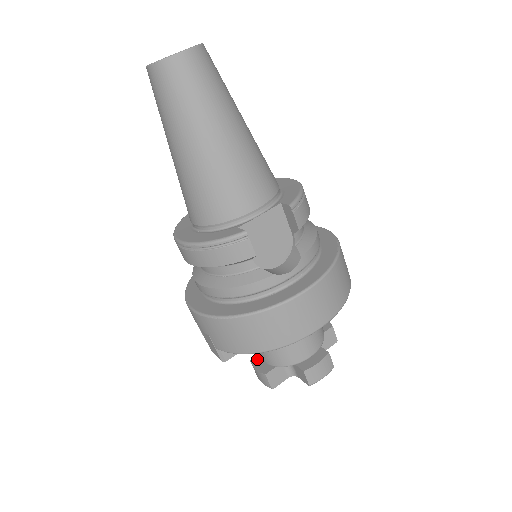
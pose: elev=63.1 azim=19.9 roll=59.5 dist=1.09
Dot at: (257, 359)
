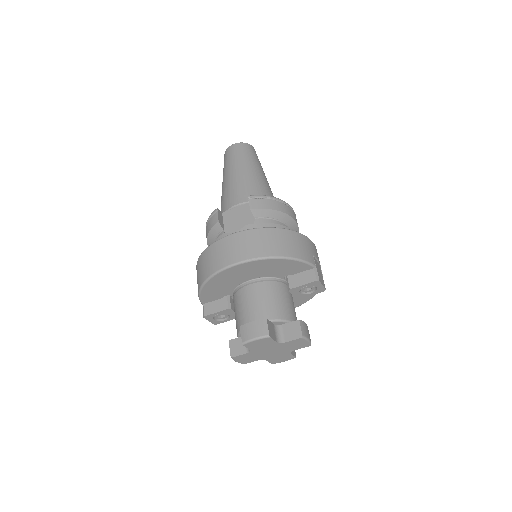
Dot at: occluded
